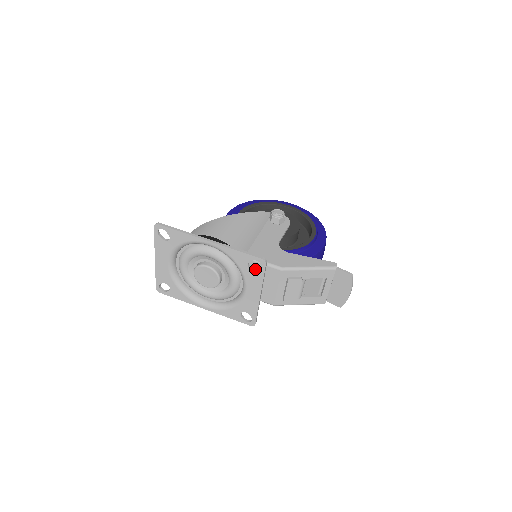
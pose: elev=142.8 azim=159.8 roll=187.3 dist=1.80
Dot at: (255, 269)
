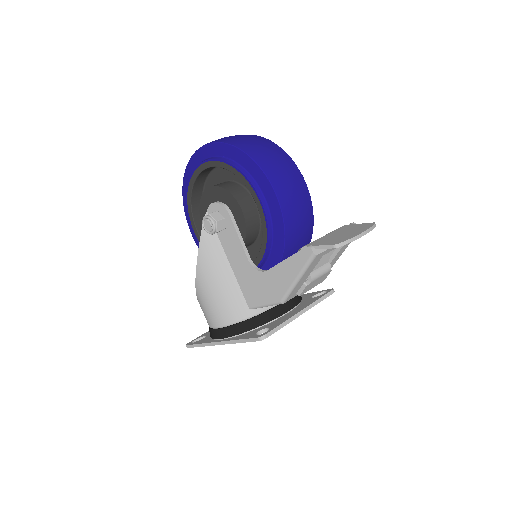
Dot at: (268, 329)
